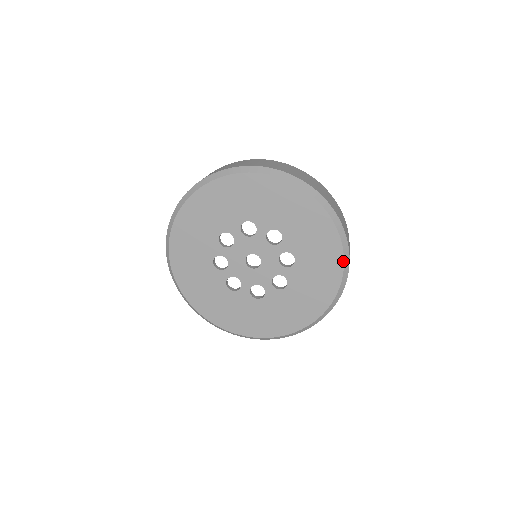
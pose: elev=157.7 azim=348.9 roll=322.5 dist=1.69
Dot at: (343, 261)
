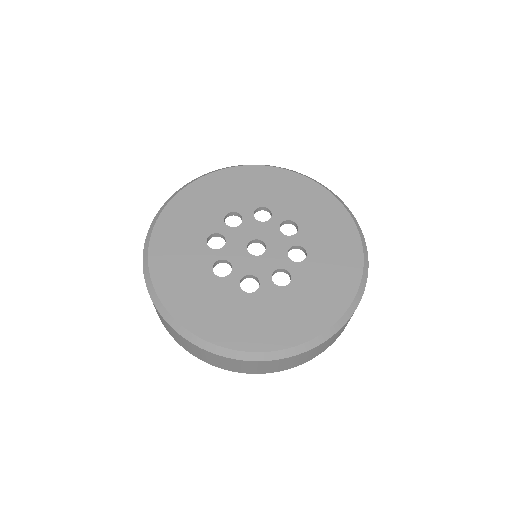
Dot at: (362, 268)
